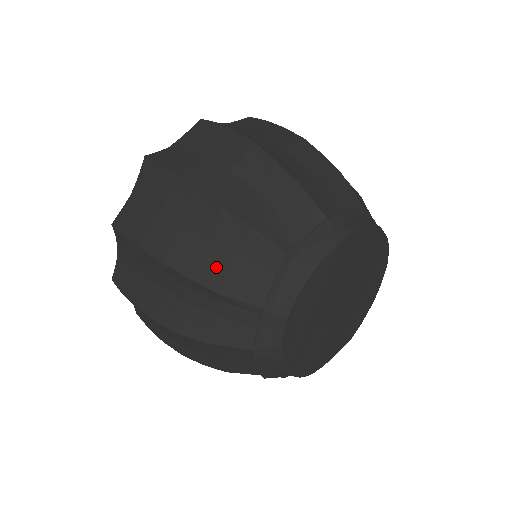
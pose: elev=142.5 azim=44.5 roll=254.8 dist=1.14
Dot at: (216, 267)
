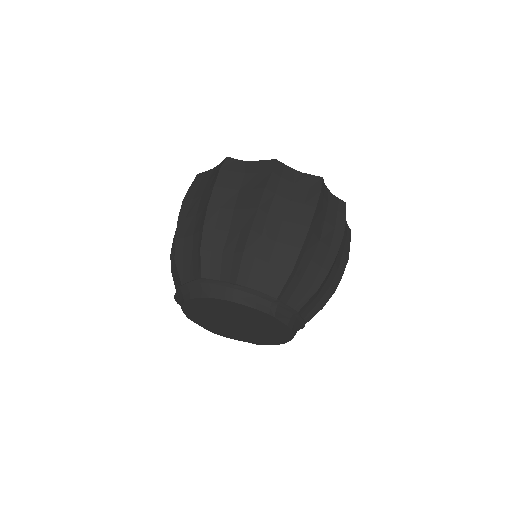
Dot at: (185, 248)
